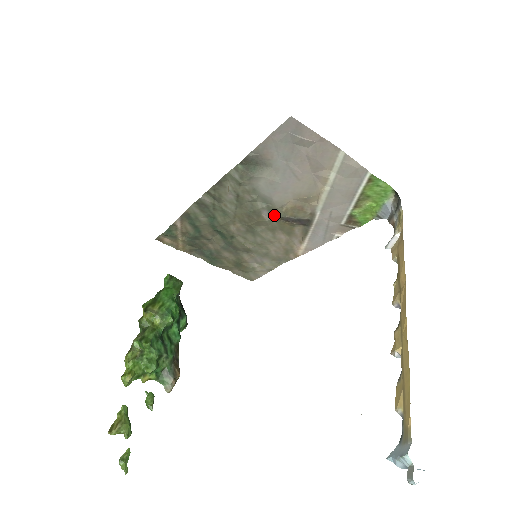
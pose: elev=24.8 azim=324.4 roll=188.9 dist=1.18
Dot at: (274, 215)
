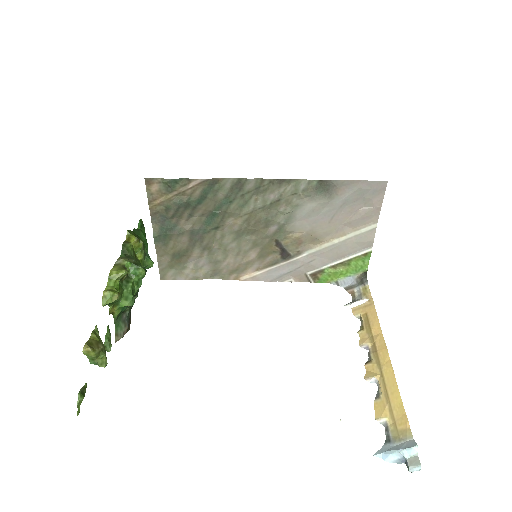
Dot at: (276, 234)
